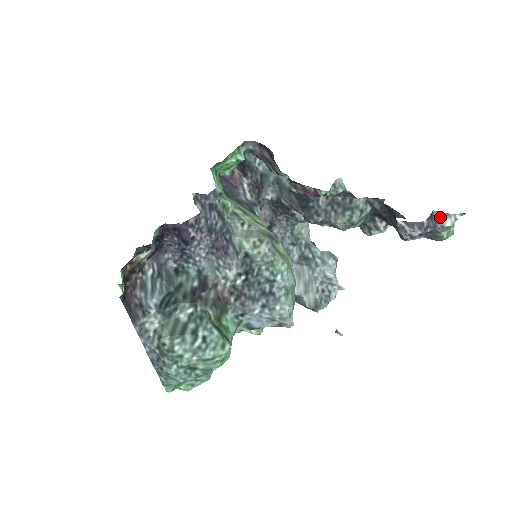
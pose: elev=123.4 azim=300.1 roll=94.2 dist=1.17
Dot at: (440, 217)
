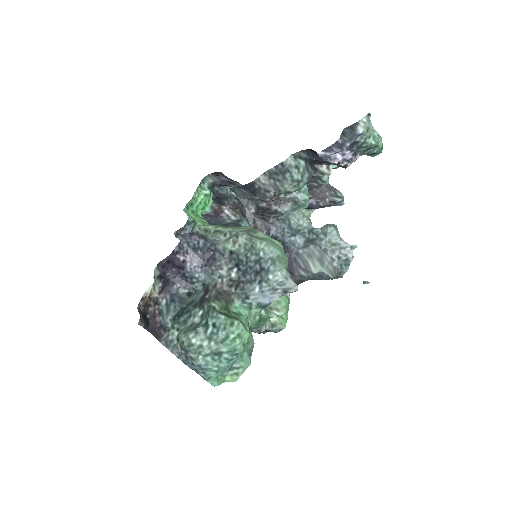
Dot at: (351, 130)
